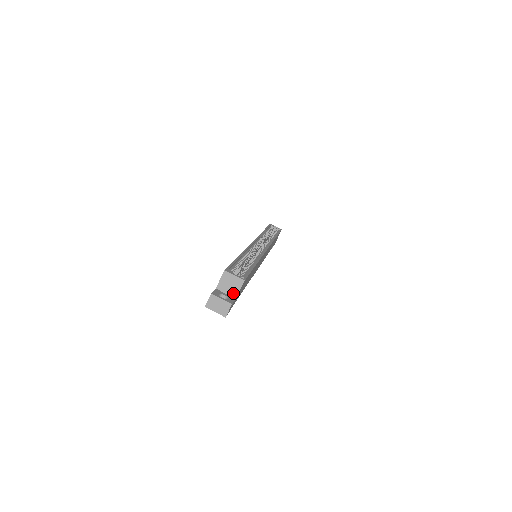
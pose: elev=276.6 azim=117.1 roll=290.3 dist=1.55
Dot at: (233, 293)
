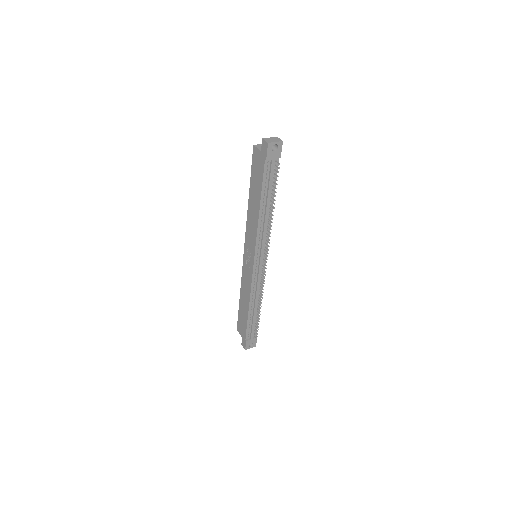
Dot at: occluded
